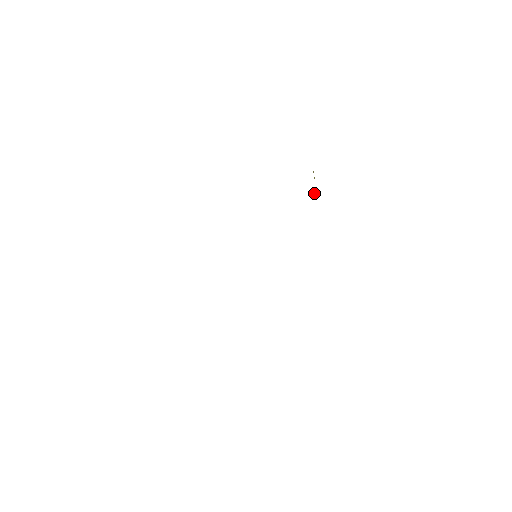
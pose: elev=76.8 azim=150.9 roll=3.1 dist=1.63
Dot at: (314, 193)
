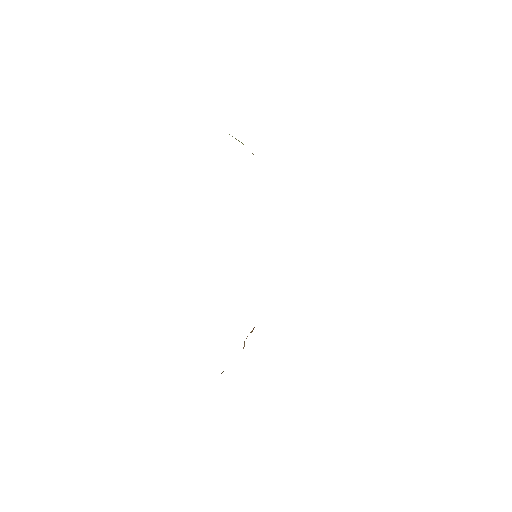
Dot at: occluded
